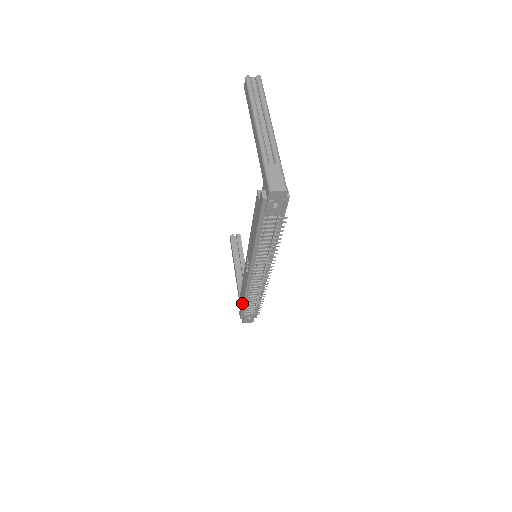
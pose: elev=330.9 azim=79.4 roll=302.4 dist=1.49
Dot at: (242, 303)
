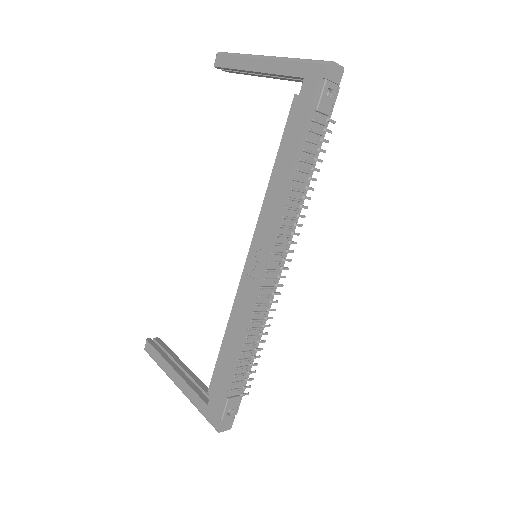
Dot at: (229, 366)
